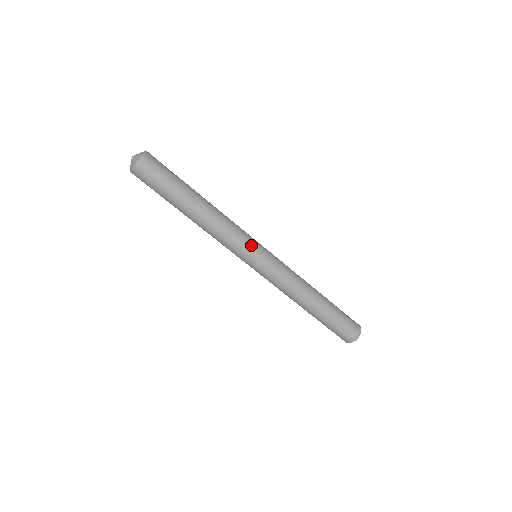
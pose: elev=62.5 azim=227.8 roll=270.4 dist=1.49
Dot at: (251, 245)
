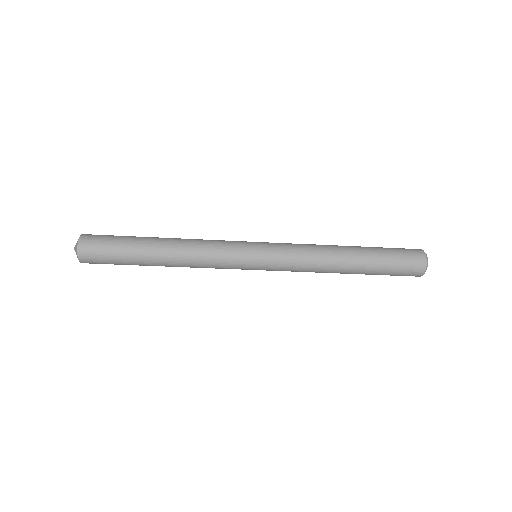
Dot at: (240, 247)
